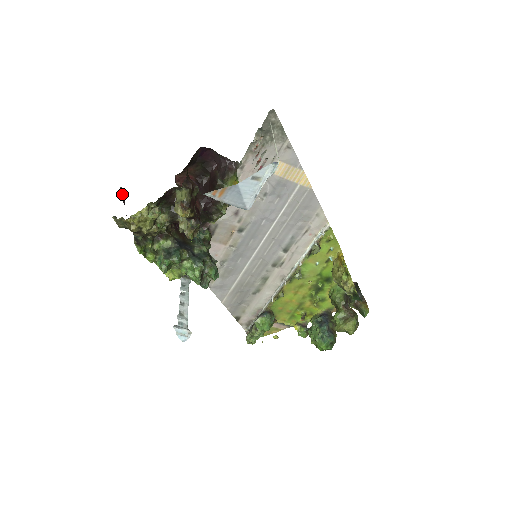
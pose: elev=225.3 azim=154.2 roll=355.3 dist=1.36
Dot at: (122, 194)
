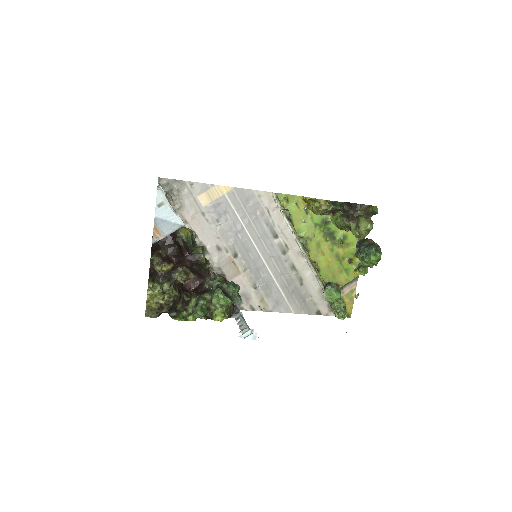
Dot at: occluded
